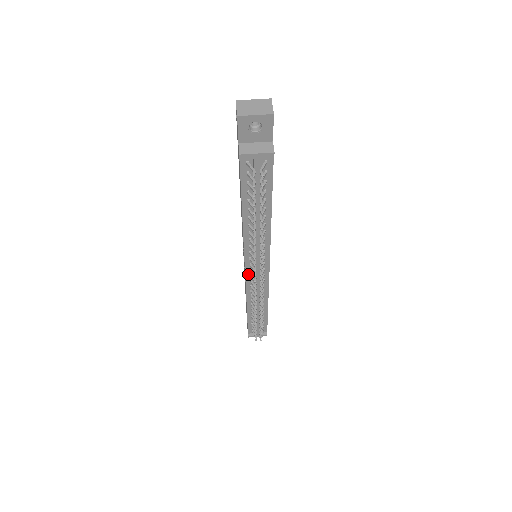
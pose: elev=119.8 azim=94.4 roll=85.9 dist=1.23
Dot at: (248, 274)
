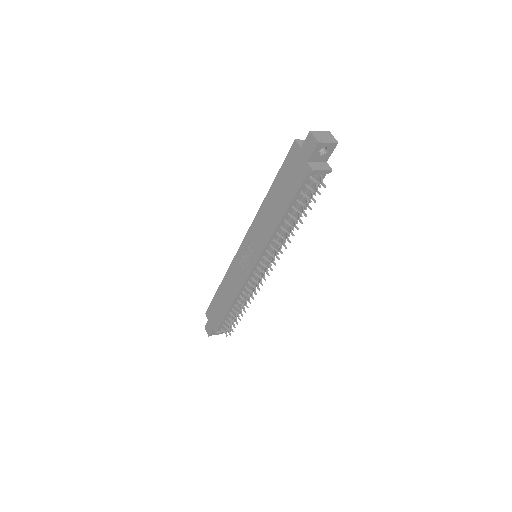
Dot at: (253, 271)
